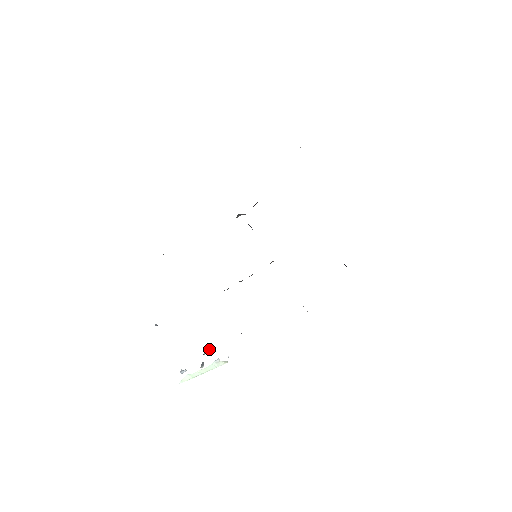
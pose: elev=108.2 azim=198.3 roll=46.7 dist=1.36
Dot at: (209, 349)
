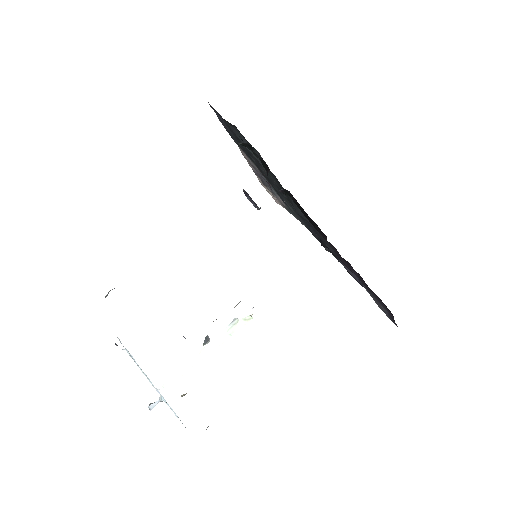
Dot at: (186, 393)
